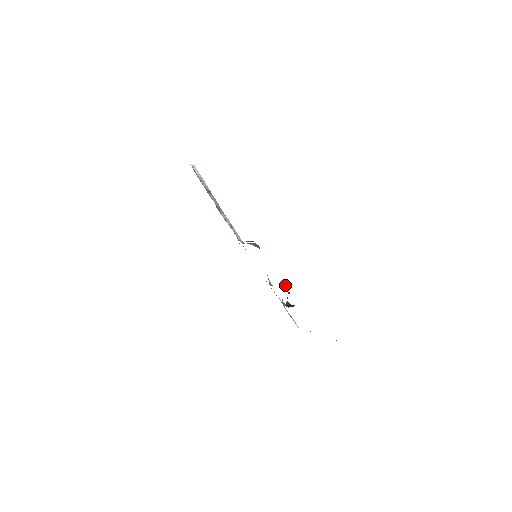
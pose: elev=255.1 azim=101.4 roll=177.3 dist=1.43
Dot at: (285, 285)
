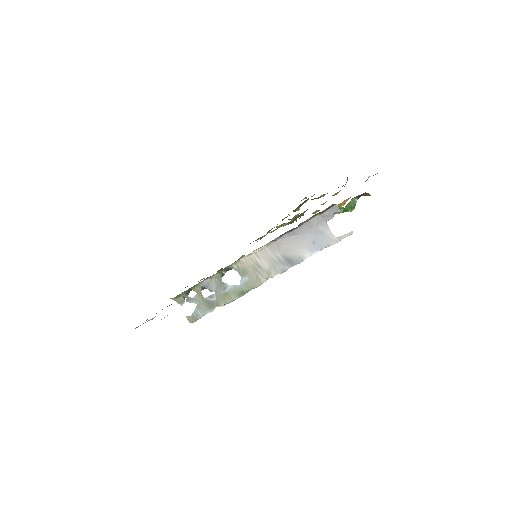
Dot at: occluded
